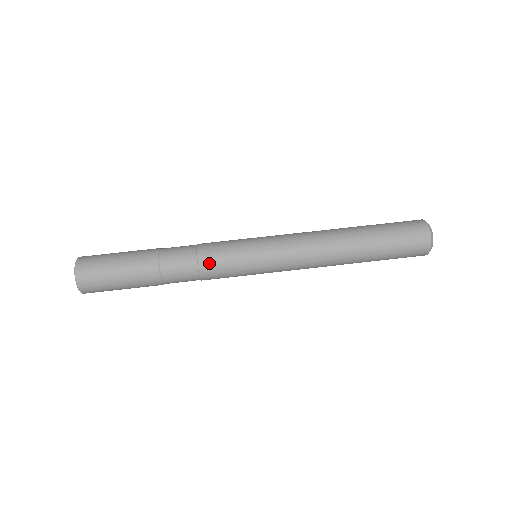
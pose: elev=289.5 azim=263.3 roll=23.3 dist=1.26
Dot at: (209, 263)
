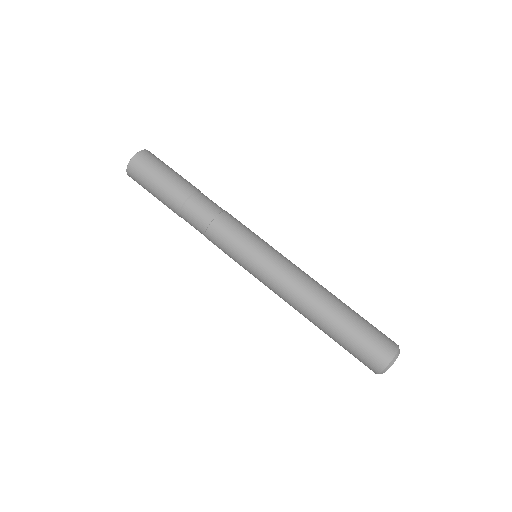
Dot at: (227, 220)
